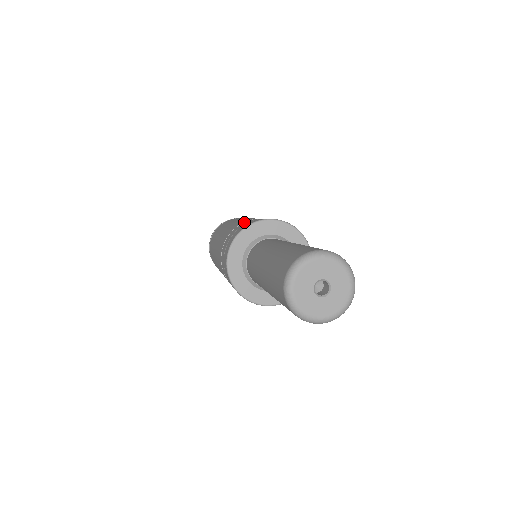
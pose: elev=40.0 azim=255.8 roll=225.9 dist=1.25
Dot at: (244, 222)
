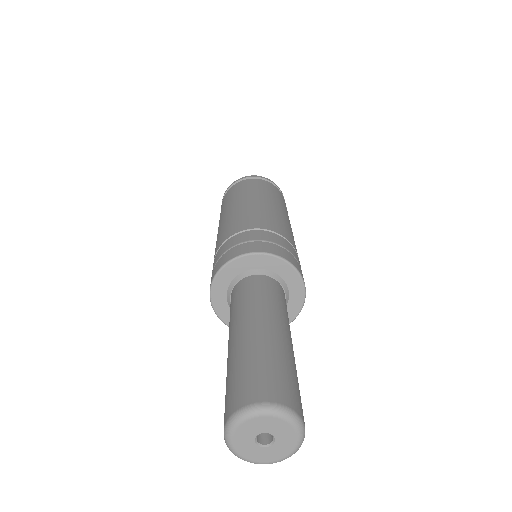
Dot at: (220, 248)
